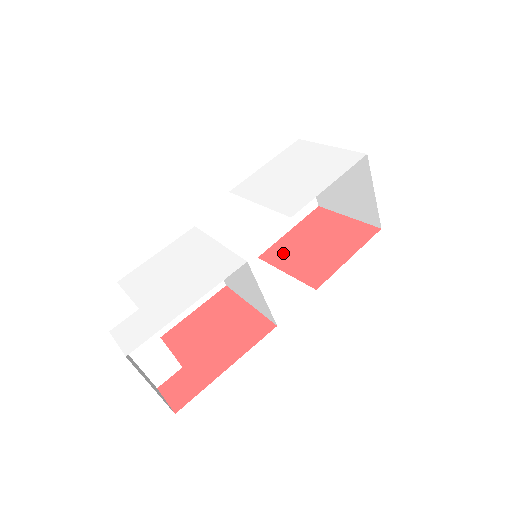
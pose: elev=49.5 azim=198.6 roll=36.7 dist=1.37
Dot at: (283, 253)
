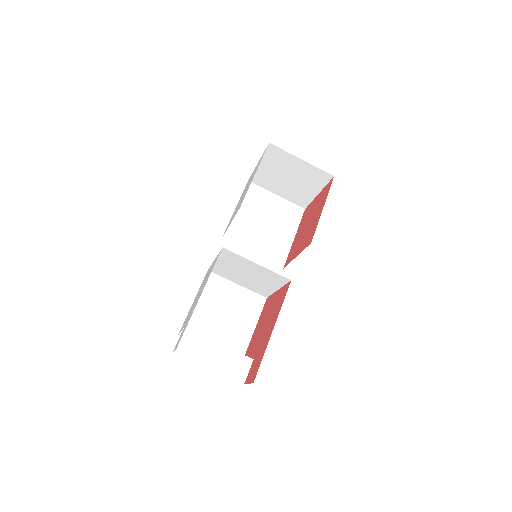
Dot at: (293, 250)
